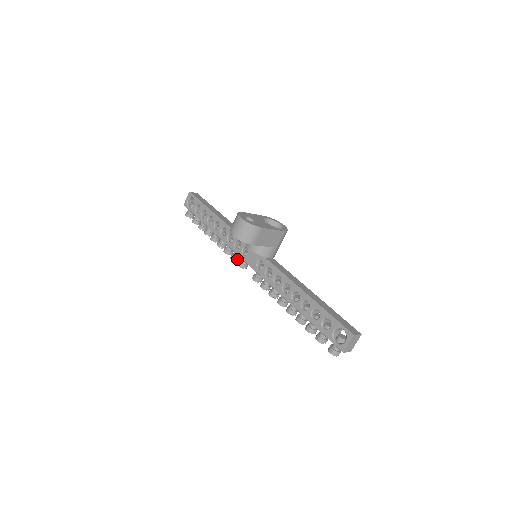
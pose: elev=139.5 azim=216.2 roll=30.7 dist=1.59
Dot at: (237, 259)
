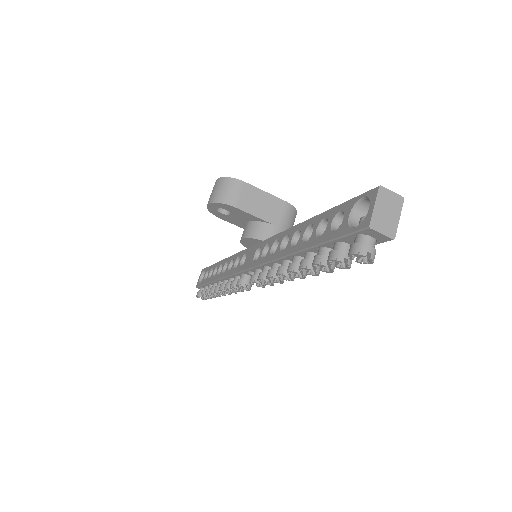
Dot at: occluded
